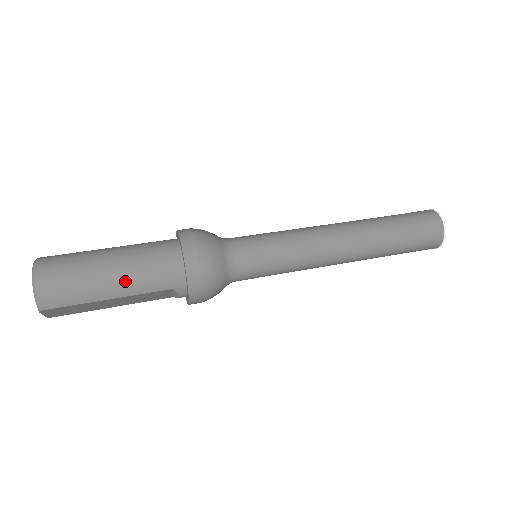
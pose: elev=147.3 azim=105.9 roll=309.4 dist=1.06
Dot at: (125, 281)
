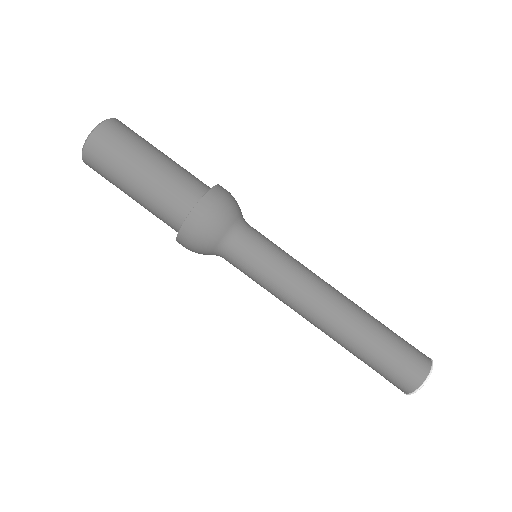
Dot at: (140, 204)
